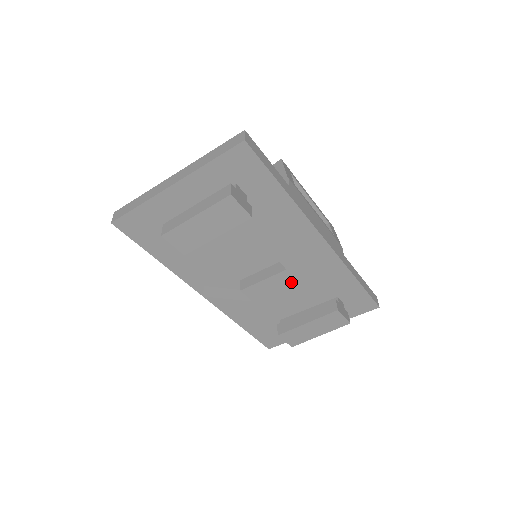
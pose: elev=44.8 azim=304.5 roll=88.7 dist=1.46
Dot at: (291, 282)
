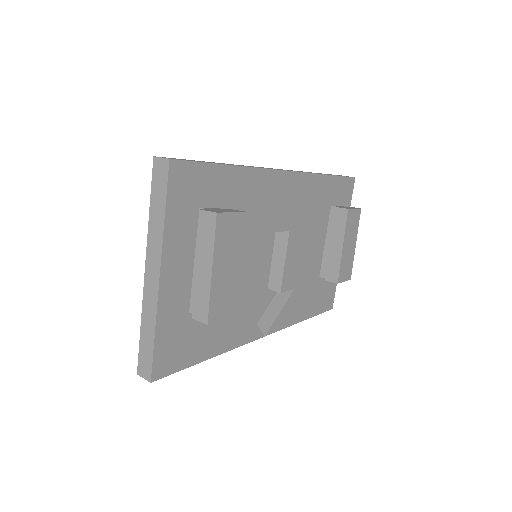
Dot at: (300, 237)
